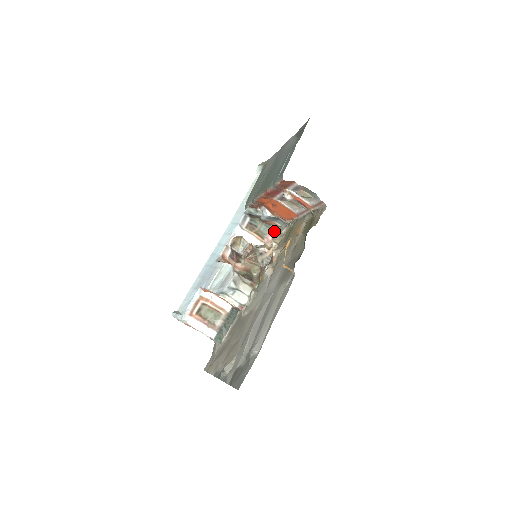
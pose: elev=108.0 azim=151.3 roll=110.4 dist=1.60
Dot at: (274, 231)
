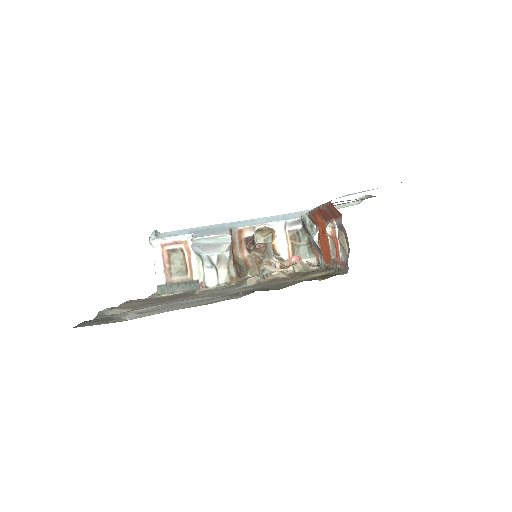
Dot at: (311, 261)
